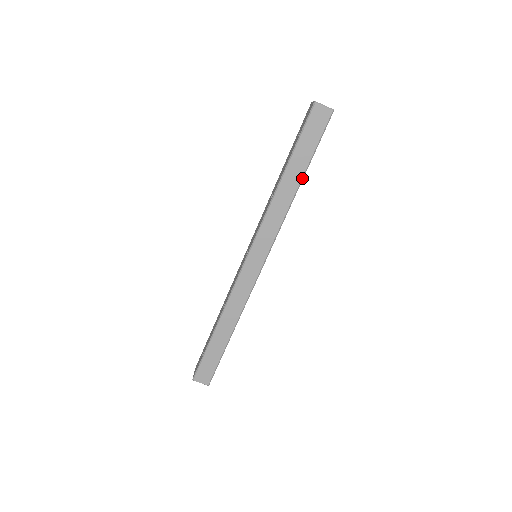
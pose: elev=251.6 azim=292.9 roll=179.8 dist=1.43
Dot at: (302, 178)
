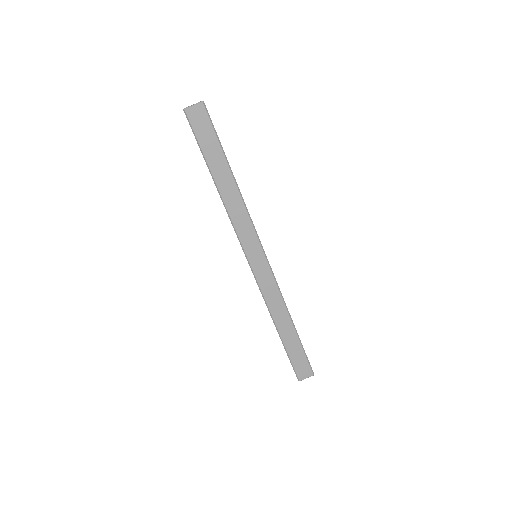
Dot at: (231, 172)
